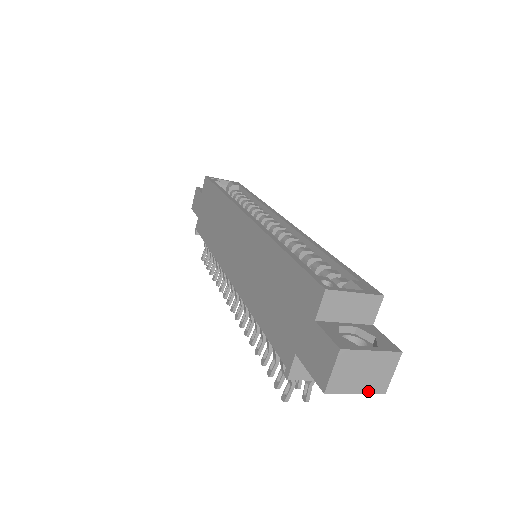
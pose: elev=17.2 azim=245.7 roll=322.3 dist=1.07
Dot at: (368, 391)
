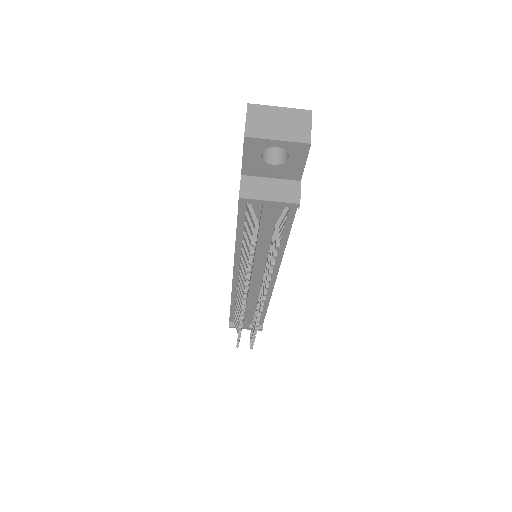
Dot at: (290, 140)
